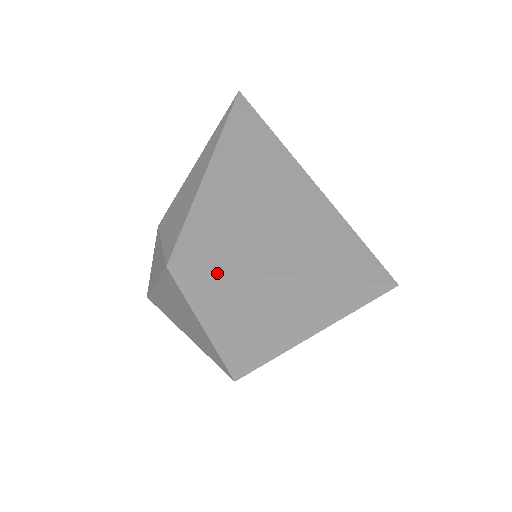
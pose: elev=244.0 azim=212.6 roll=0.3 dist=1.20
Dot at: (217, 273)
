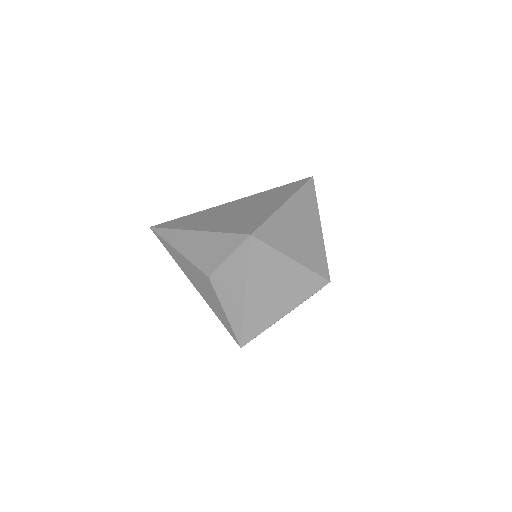
Dot at: (267, 221)
